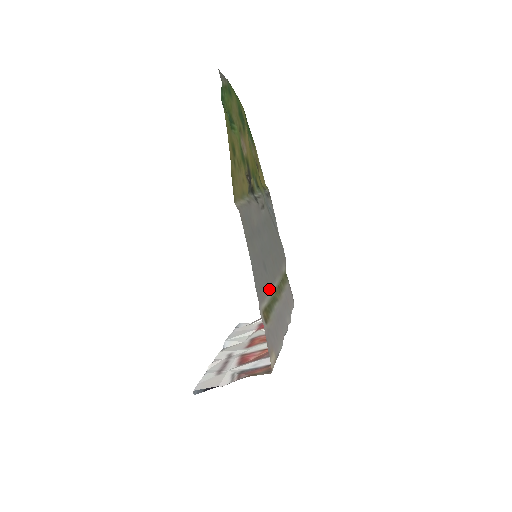
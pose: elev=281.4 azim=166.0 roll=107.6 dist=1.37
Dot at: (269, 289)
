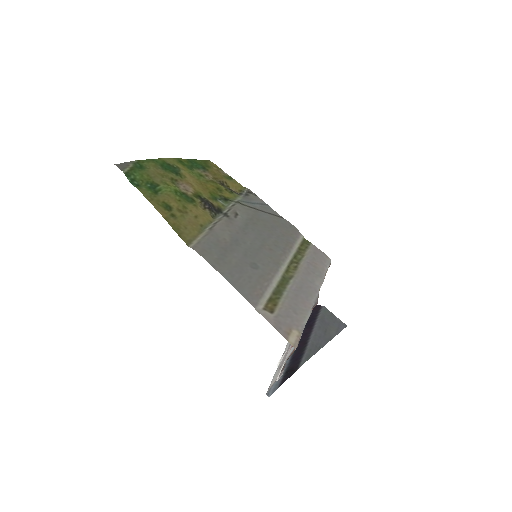
Dot at: (268, 280)
